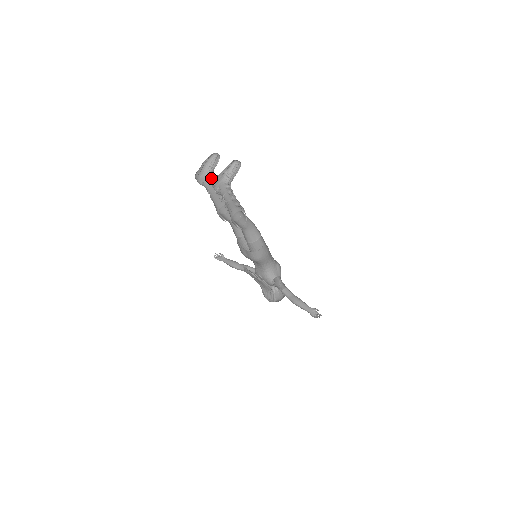
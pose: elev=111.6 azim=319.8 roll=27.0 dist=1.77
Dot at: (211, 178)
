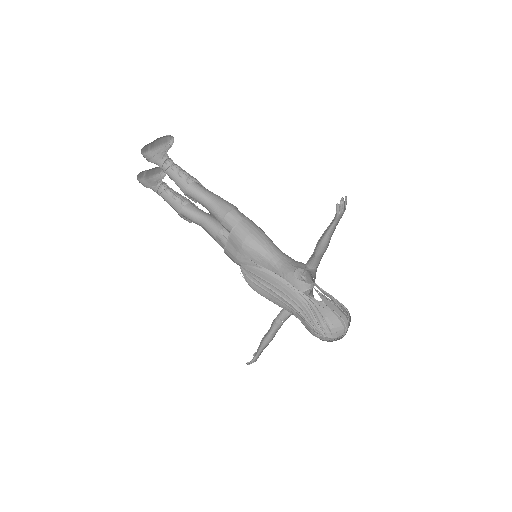
Dot at: (161, 184)
